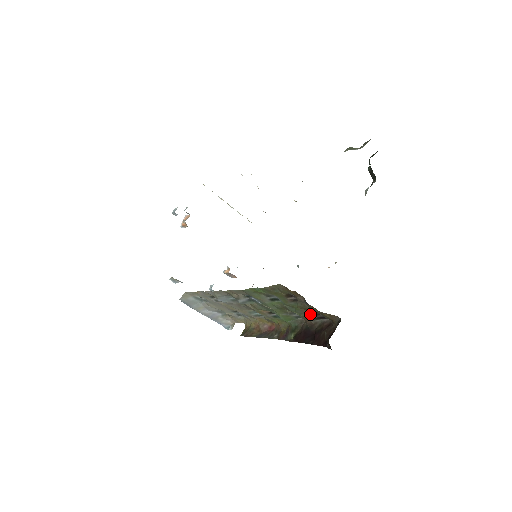
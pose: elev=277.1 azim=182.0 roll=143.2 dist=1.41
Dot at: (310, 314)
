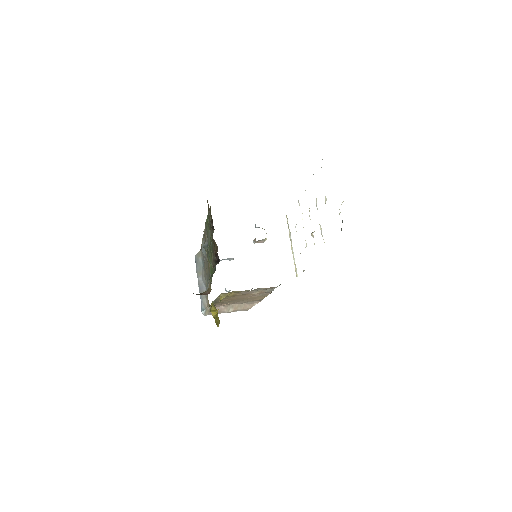
Dot at: (215, 253)
